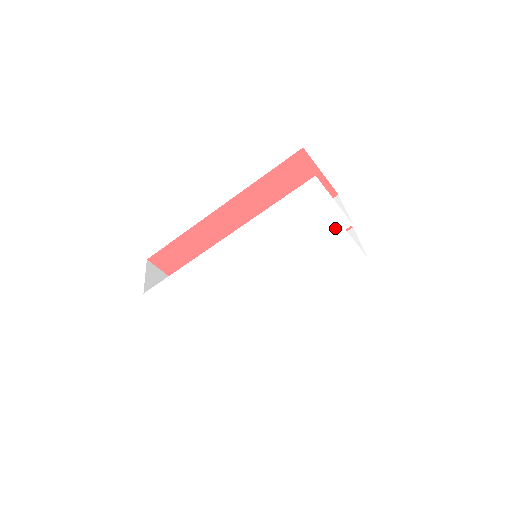
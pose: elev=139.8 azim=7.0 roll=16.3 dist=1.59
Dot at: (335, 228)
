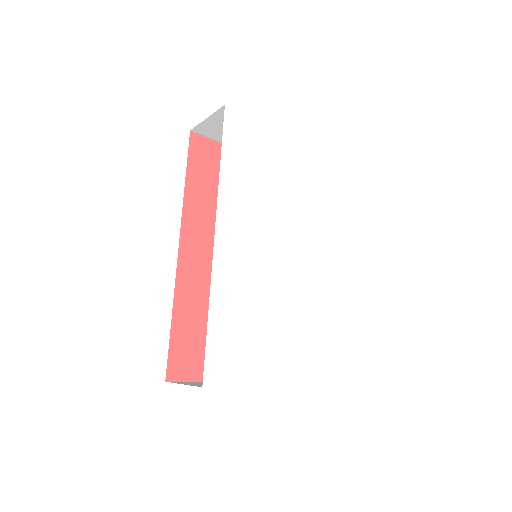
Dot at: (284, 150)
